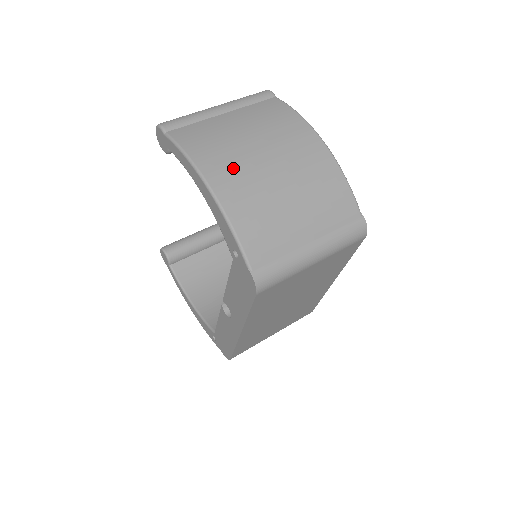
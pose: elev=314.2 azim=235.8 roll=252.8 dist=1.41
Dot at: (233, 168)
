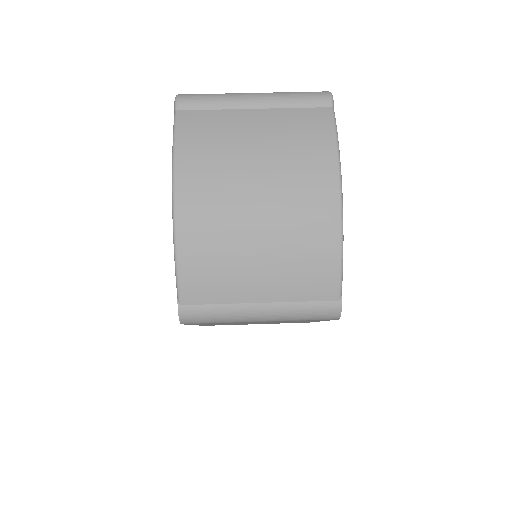
Dot at: (212, 190)
